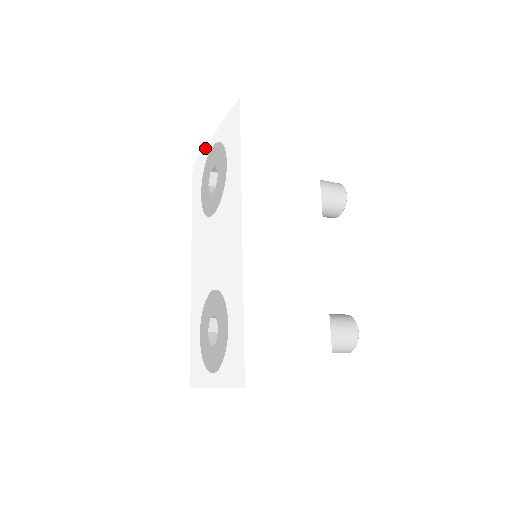
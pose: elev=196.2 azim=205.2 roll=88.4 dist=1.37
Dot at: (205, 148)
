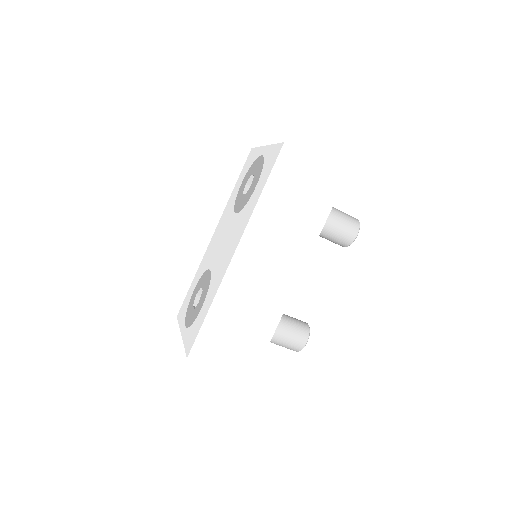
Dot at: (259, 148)
